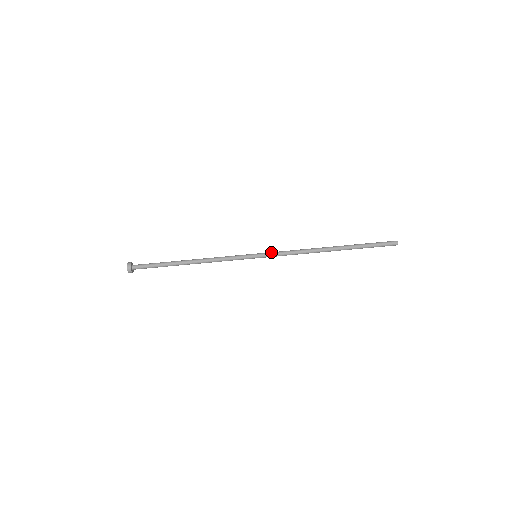
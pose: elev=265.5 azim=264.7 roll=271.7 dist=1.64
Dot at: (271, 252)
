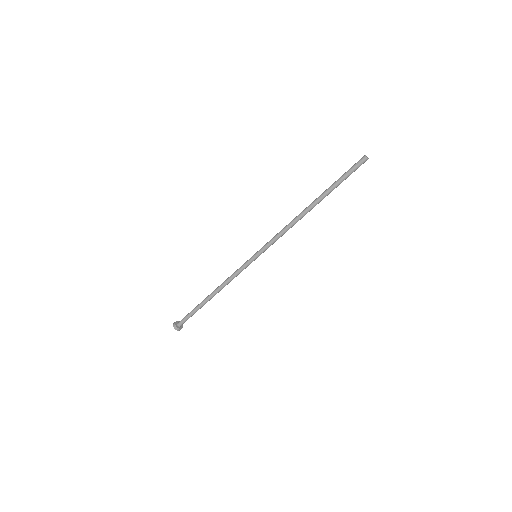
Dot at: (265, 246)
